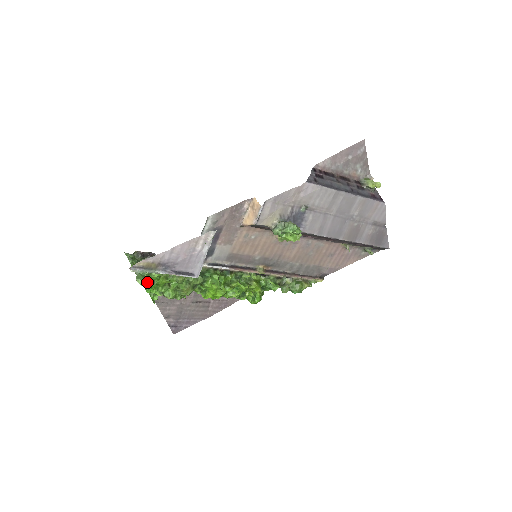
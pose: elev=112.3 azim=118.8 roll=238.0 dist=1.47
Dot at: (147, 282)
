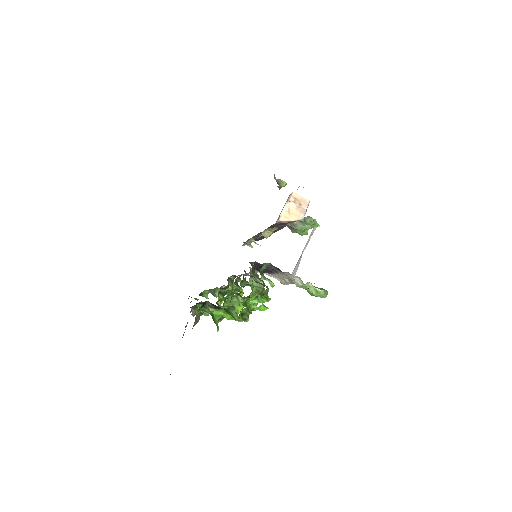
Dot at: (327, 292)
